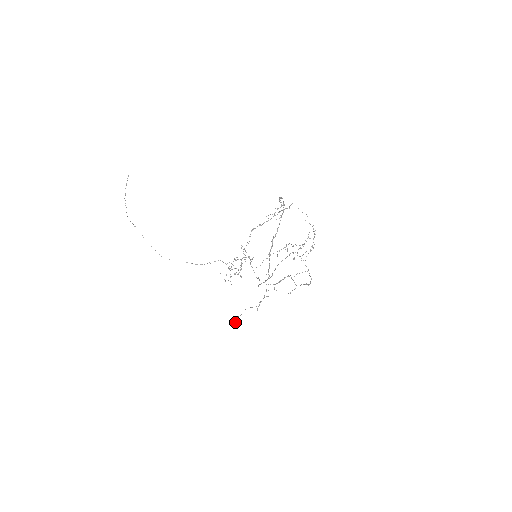
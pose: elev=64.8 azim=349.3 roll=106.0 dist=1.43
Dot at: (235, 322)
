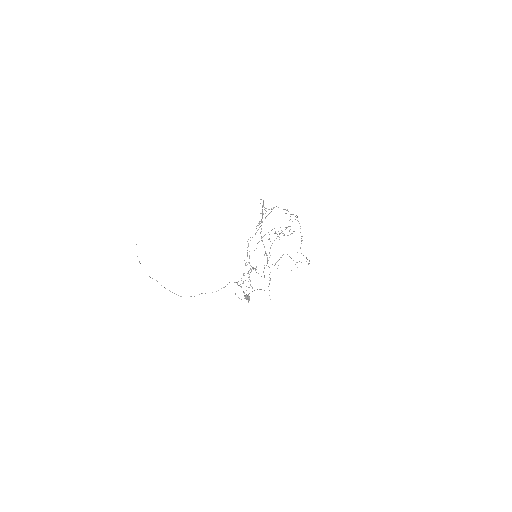
Dot at: occluded
